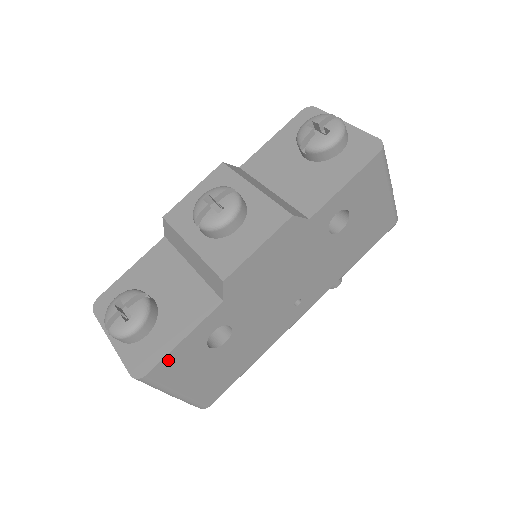
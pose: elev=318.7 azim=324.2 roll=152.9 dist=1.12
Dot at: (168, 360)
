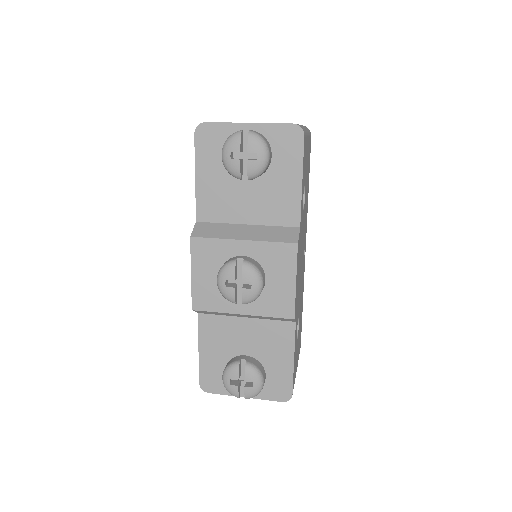
Dot at: (293, 375)
